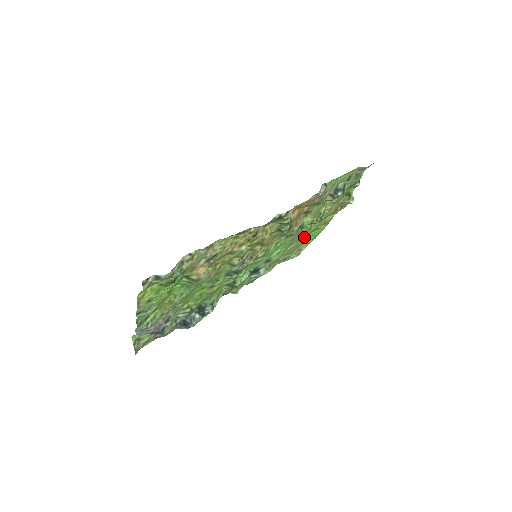
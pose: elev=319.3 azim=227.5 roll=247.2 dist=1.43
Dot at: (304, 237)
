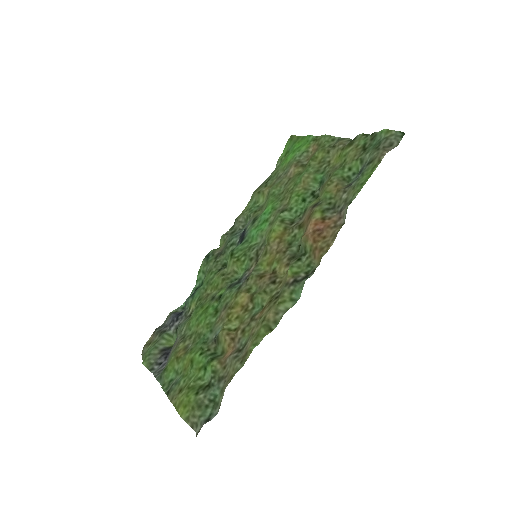
Dot at: (289, 170)
